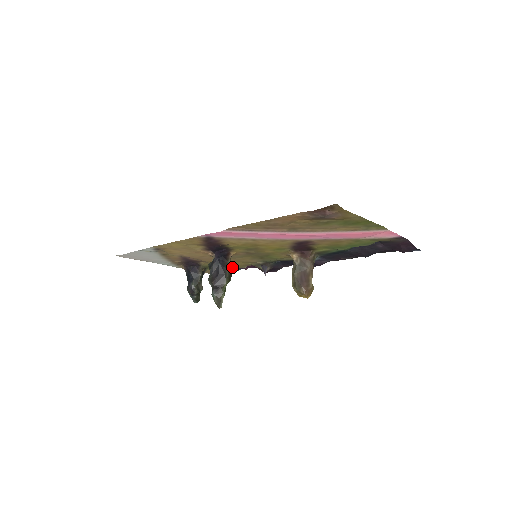
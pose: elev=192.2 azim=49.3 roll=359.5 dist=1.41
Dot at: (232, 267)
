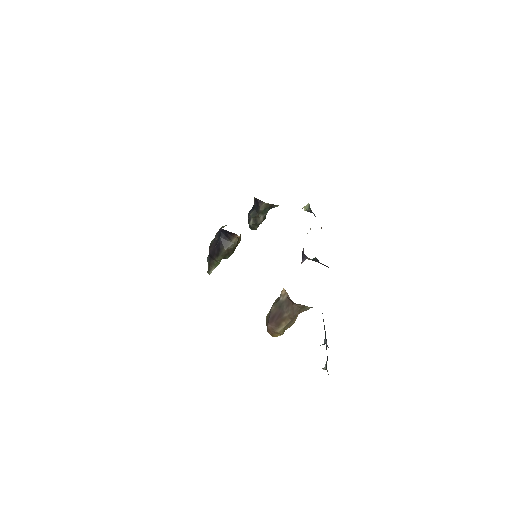
Dot at: occluded
